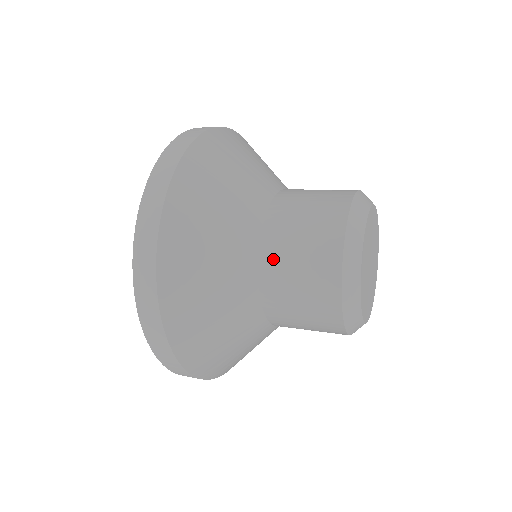
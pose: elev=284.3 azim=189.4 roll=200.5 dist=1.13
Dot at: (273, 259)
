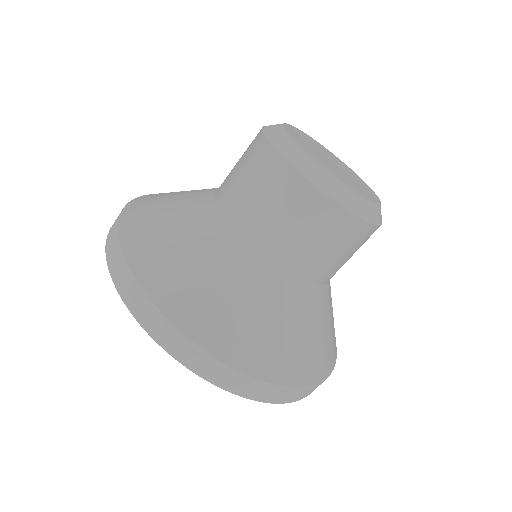
Dot at: (237, 211)
